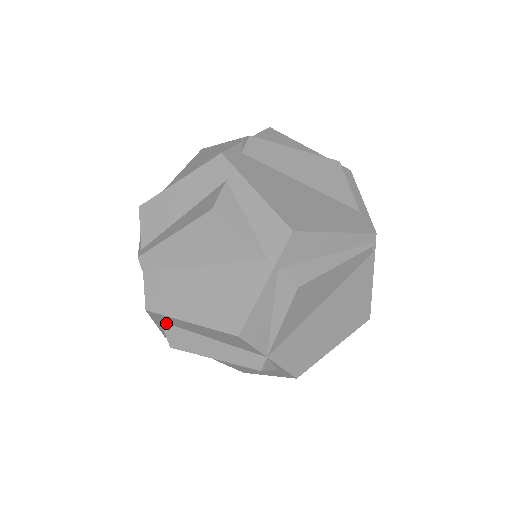
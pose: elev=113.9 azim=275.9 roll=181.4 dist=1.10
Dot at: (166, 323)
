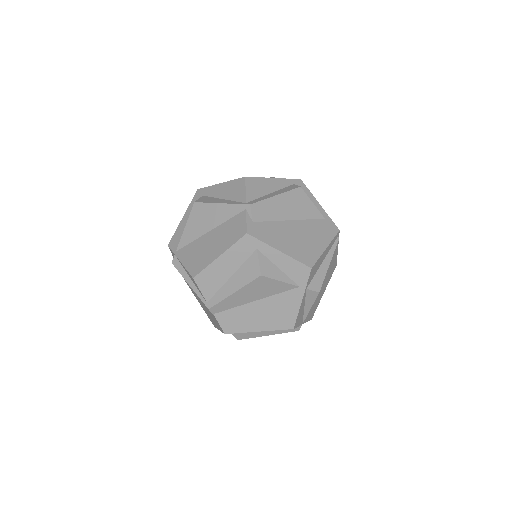
Dot at: occluded
